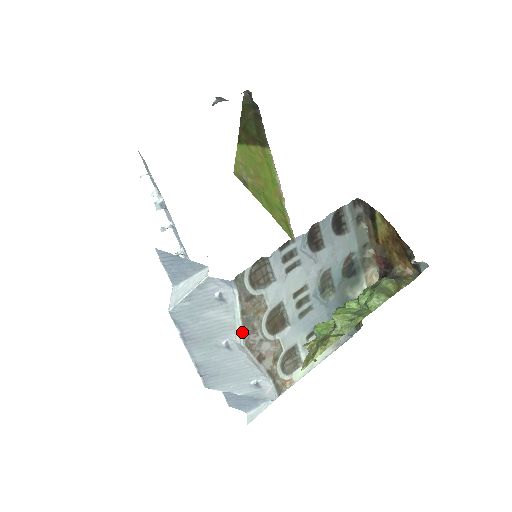
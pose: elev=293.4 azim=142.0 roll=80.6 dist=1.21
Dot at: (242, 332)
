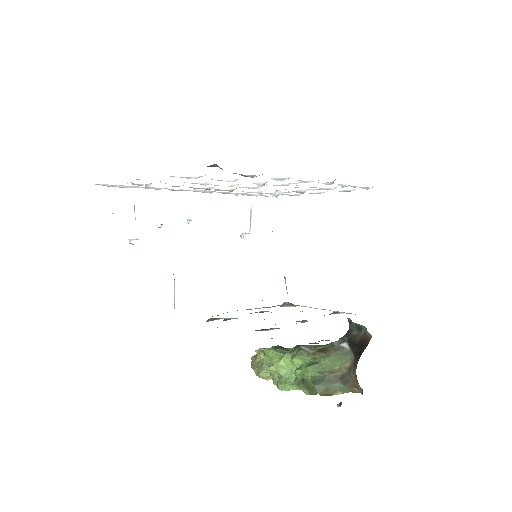
Dot at: (223, 313)
